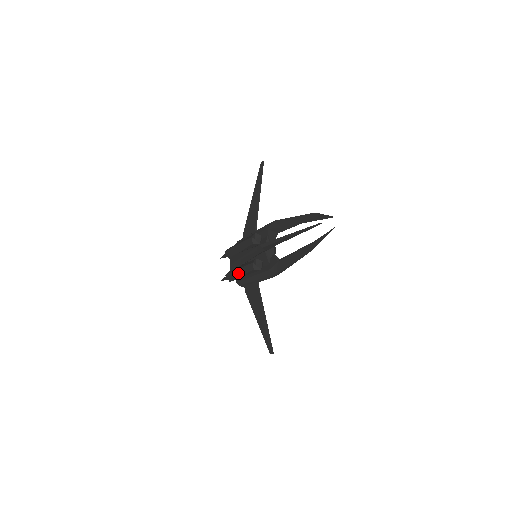
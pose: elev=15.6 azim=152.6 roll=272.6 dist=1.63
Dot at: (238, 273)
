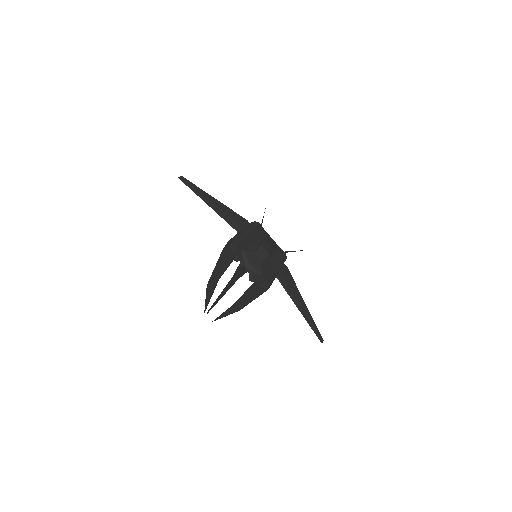
Dot at: occluded
